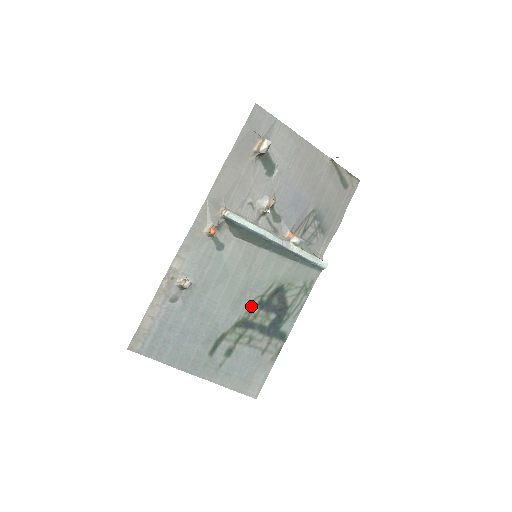
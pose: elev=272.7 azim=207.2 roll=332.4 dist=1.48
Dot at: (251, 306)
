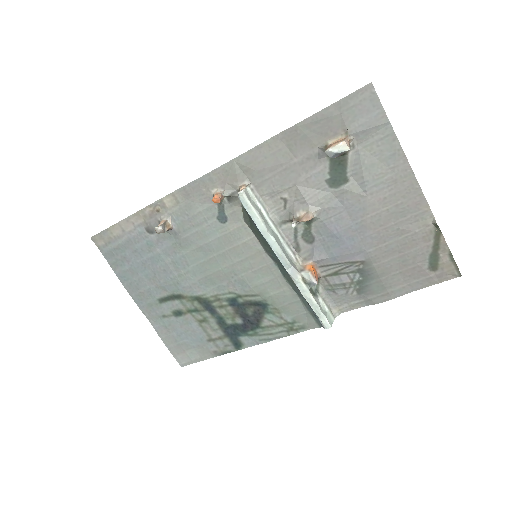
Dot at: (222, 295)
